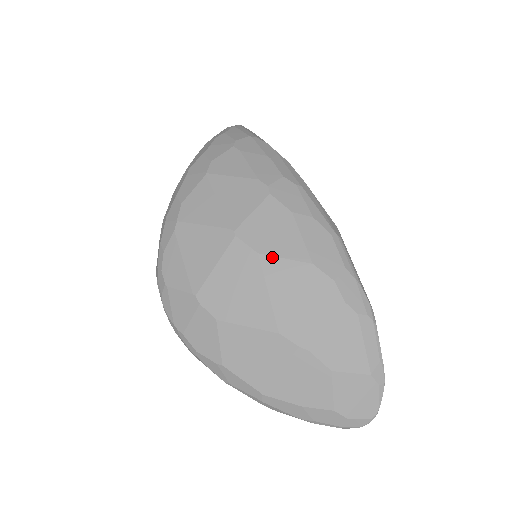
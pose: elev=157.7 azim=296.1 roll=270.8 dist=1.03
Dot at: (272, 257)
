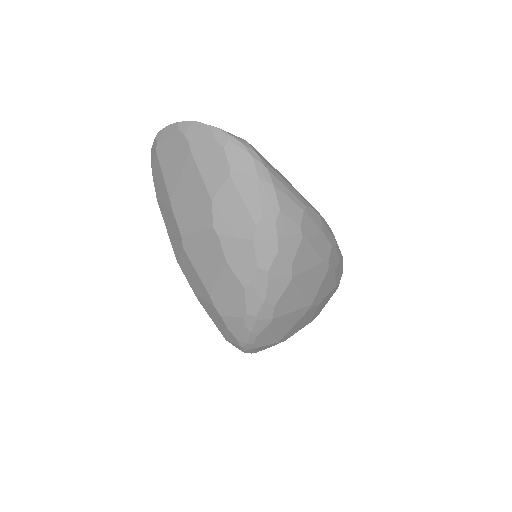
Dot at: (323, 300)
